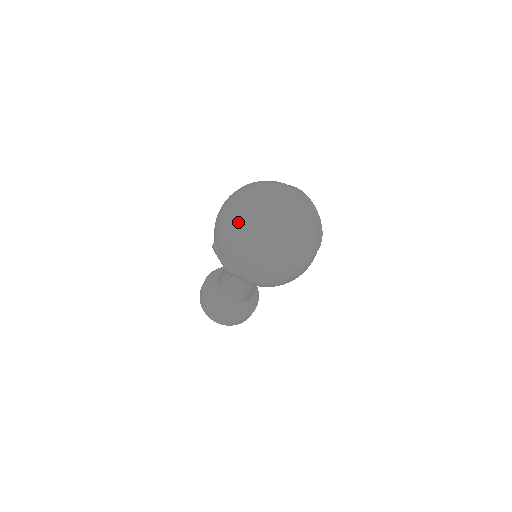
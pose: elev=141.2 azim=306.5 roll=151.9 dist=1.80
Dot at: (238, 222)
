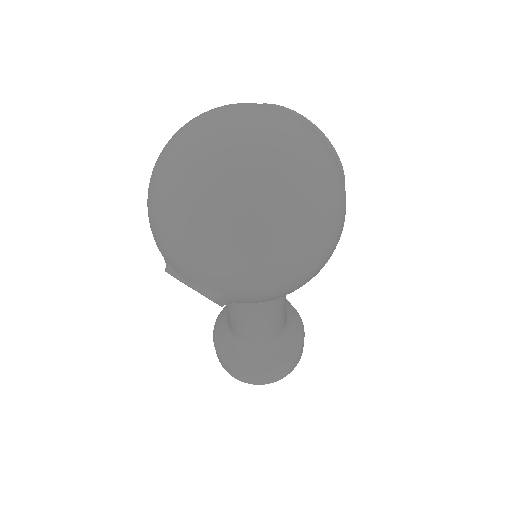
Dot at: (174, 200)
